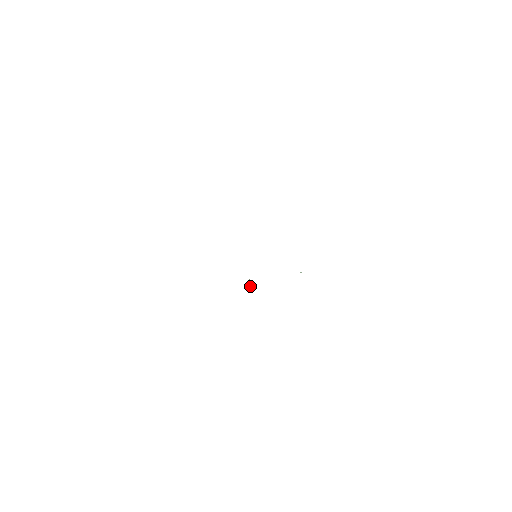
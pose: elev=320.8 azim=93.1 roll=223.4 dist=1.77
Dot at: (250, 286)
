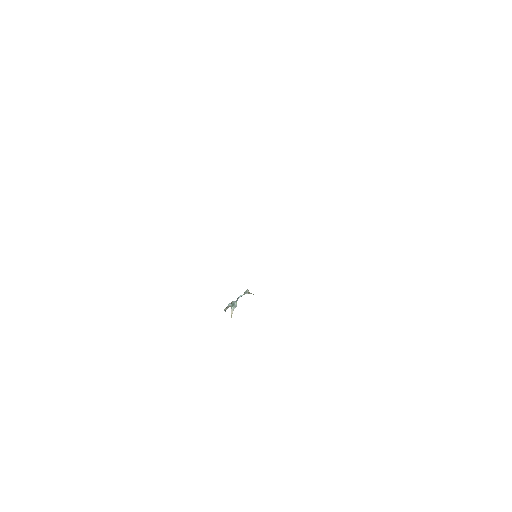
Dot at: (235, 307)
